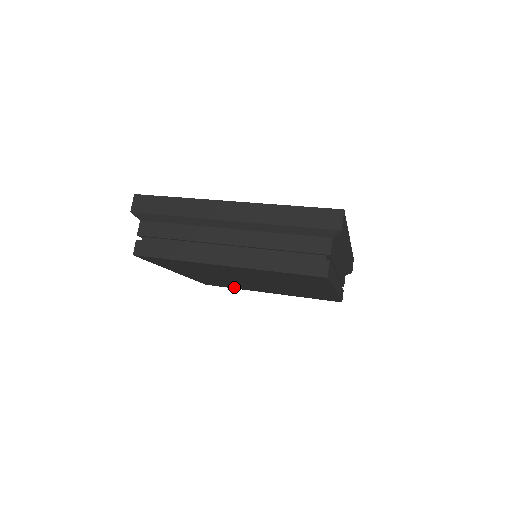
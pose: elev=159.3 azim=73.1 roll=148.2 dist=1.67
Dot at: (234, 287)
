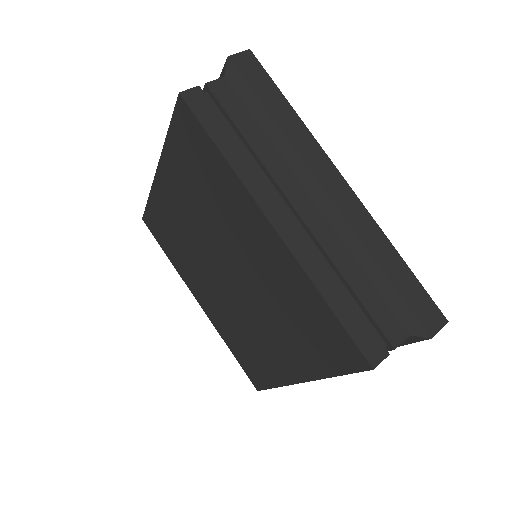
Dot at: (268, 374)
